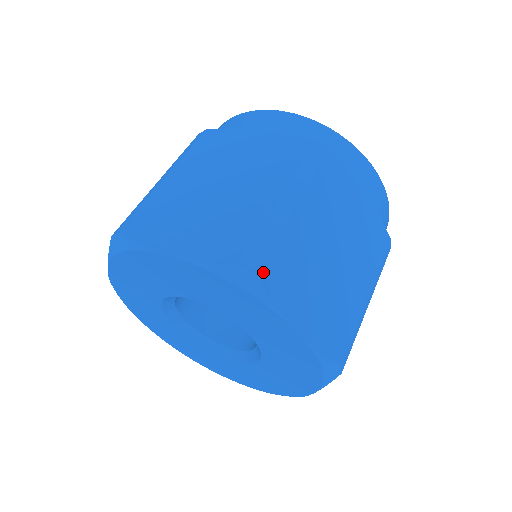
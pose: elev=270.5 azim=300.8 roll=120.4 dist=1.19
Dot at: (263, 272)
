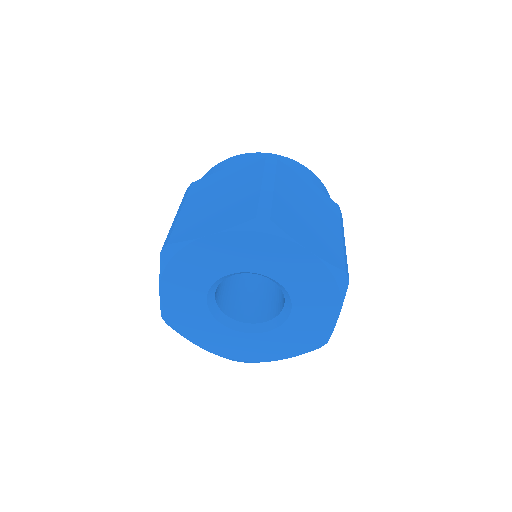
Dot at: (273, 218)
